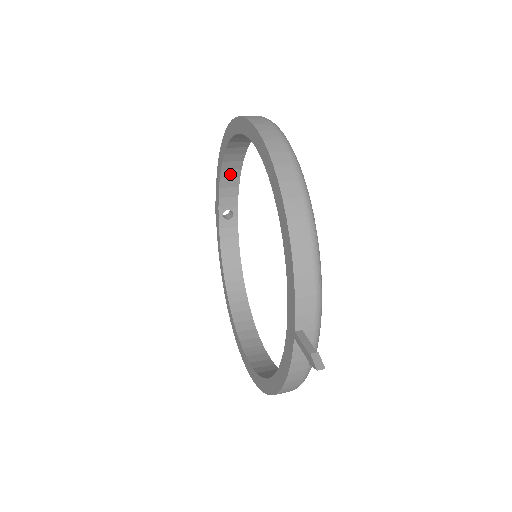
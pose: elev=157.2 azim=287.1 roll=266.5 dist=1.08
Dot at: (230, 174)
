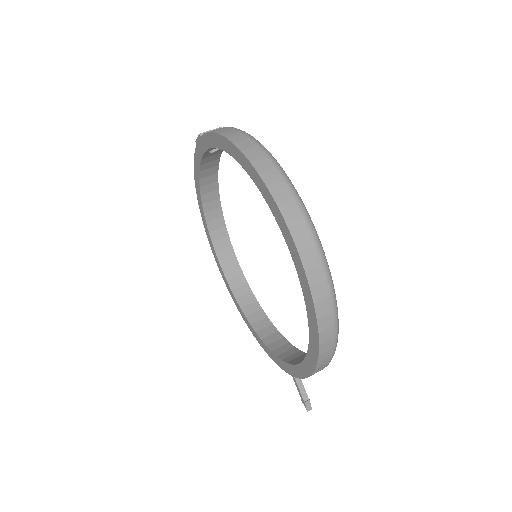
Dot at: occluded
